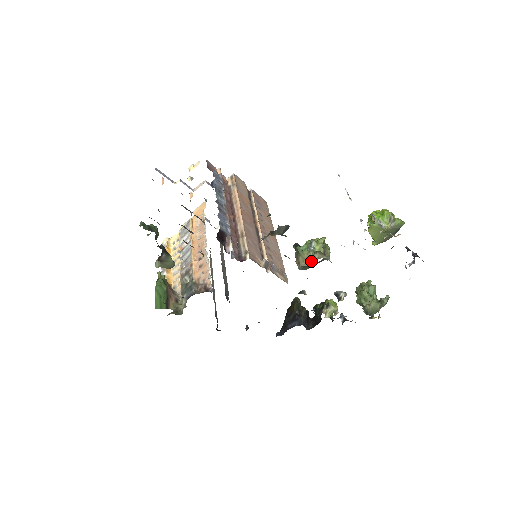
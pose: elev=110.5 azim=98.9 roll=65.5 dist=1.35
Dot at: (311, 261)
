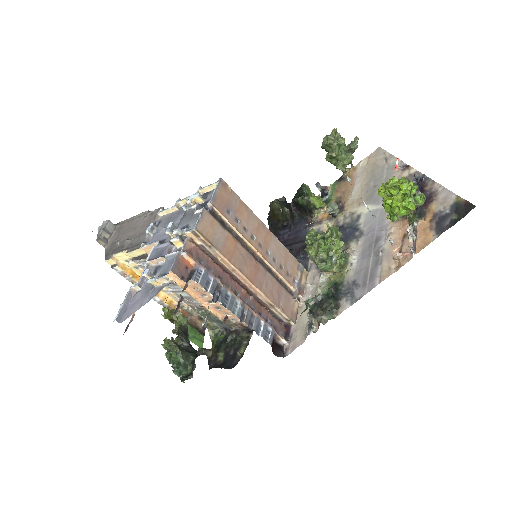
Dot at: (337, 273)
